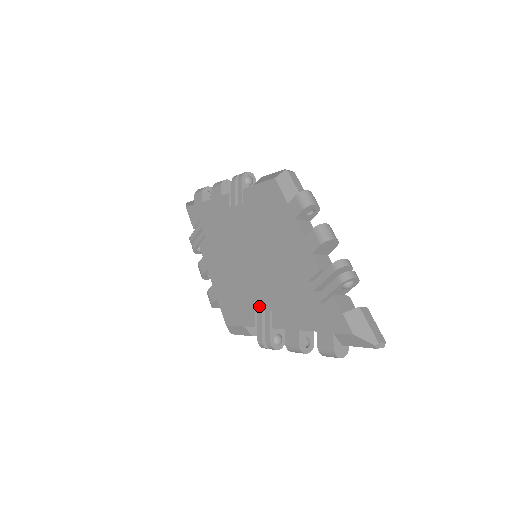
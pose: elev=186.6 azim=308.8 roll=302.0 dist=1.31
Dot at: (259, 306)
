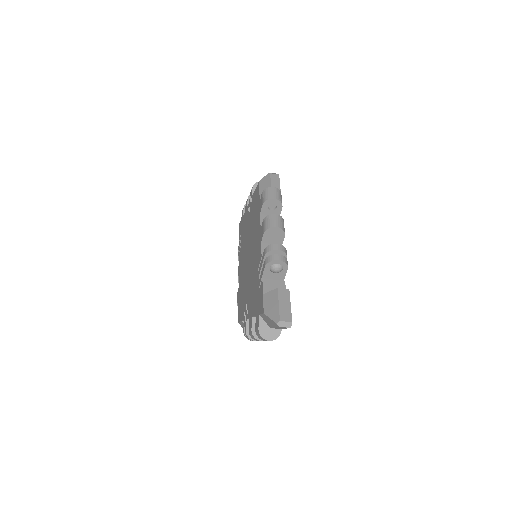
Dot at: (246, 300)
